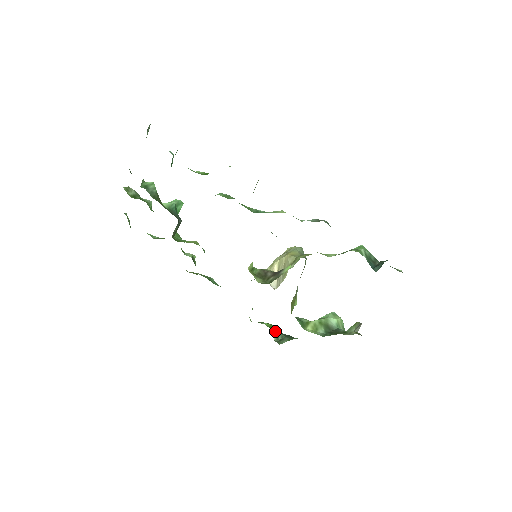
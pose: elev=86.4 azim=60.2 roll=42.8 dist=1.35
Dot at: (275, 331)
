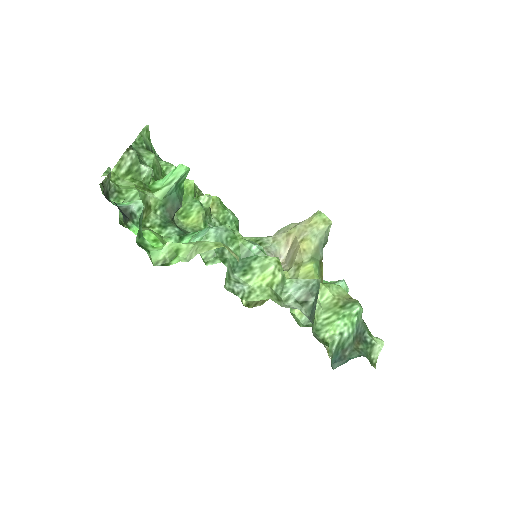
Dot at: occluded
